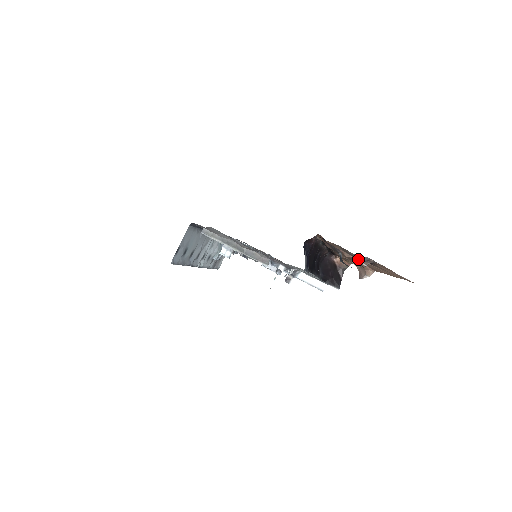
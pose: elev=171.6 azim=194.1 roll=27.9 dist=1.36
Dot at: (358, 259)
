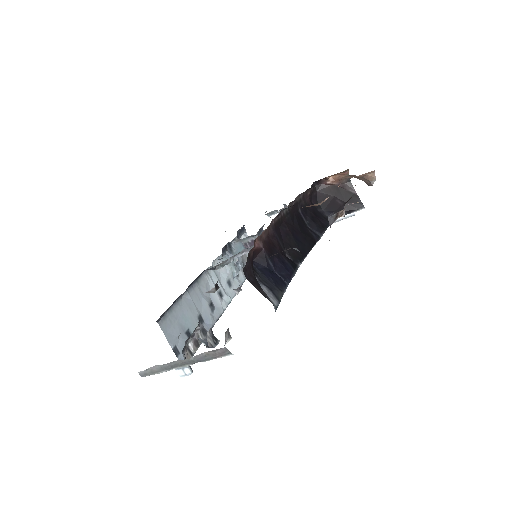
Dot at: occluded
